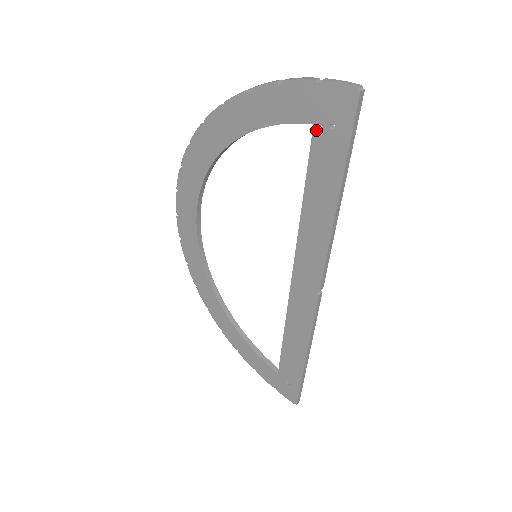
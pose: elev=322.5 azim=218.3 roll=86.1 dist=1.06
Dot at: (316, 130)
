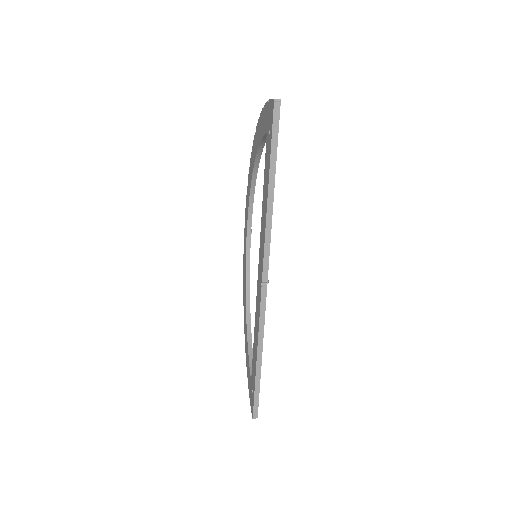
Dot at: (267, 137)
